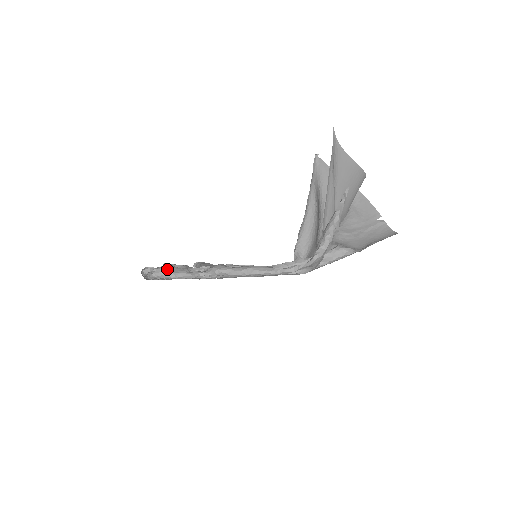
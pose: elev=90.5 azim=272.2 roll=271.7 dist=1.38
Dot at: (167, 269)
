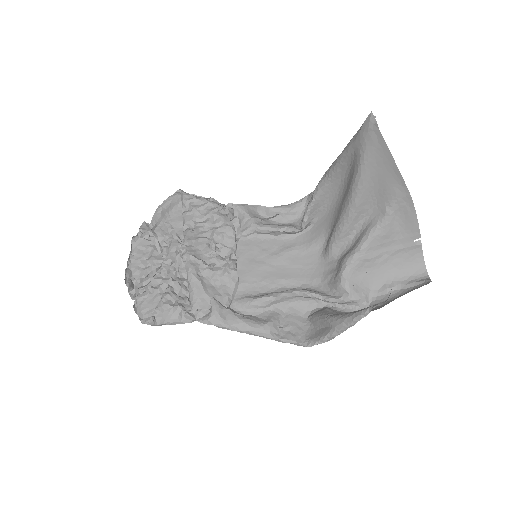
Dot at: (158, 321)
